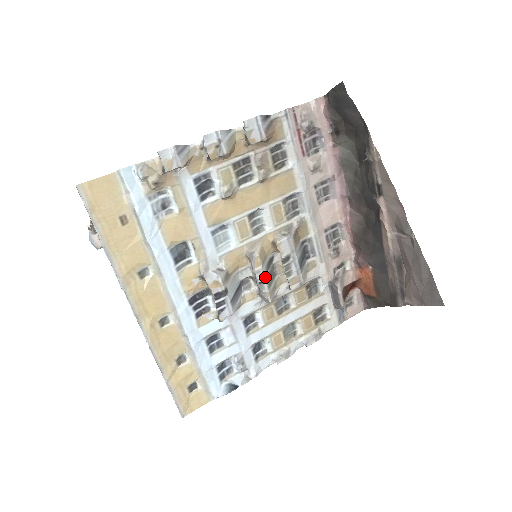
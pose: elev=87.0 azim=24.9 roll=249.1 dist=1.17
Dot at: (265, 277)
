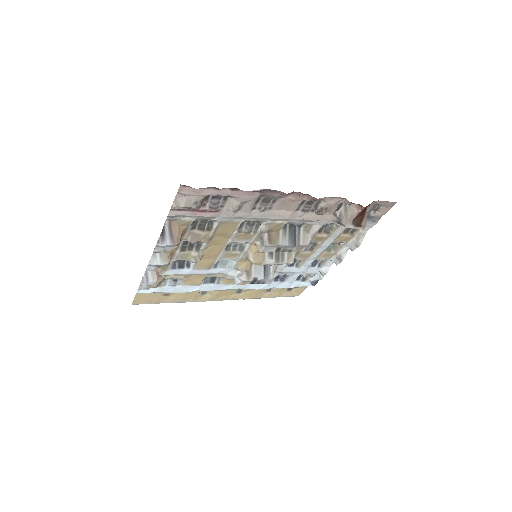
Dot at: (273, 262)
